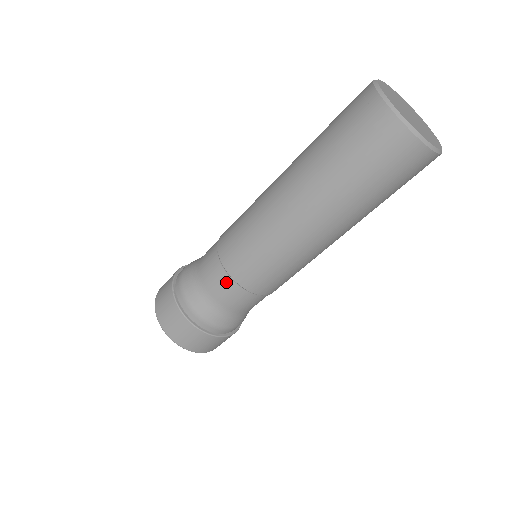
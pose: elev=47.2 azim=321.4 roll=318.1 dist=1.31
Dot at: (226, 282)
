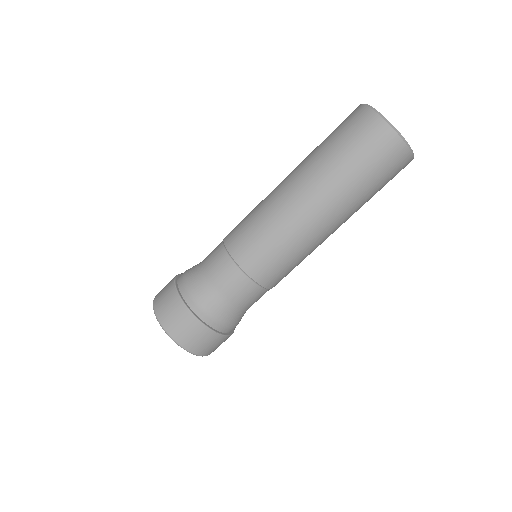
Dot at: (218, 246)
